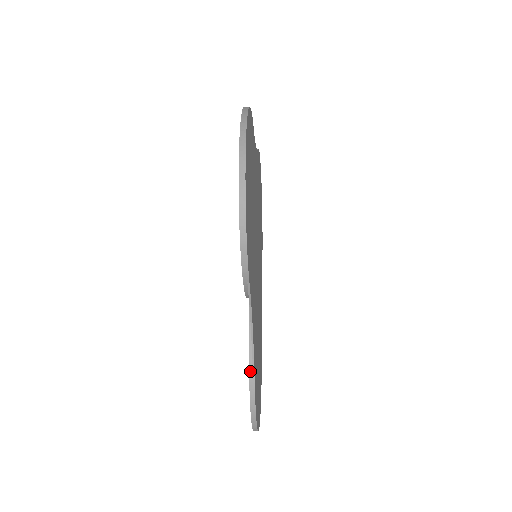
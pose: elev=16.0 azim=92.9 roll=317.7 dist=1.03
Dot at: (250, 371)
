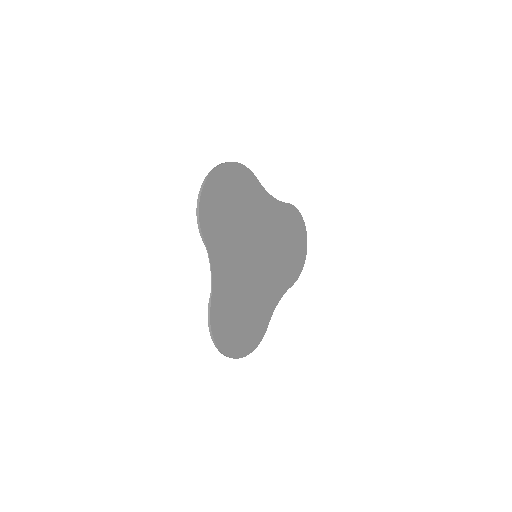
Dot at: (210, 298)
